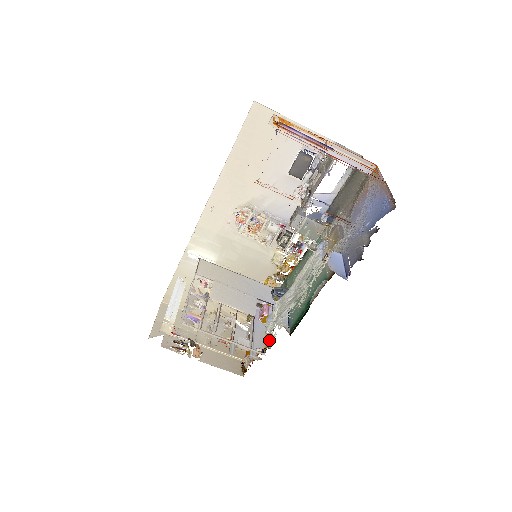
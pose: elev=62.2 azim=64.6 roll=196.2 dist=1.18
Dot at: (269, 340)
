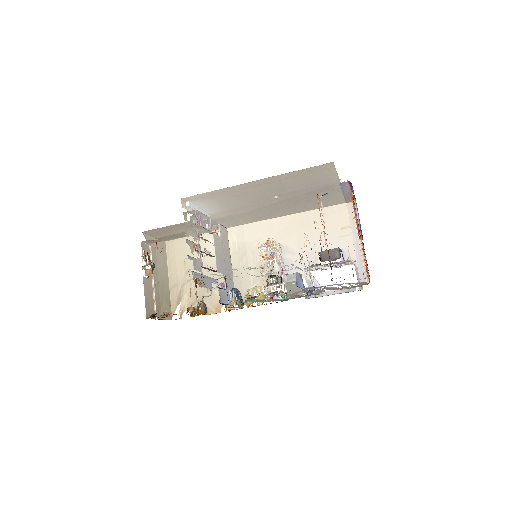
Dot at: occluded
